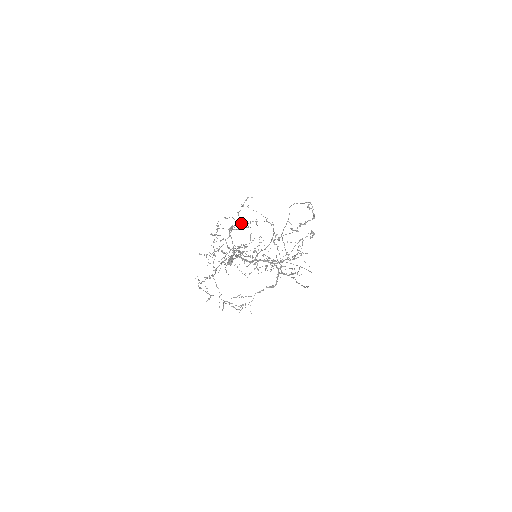
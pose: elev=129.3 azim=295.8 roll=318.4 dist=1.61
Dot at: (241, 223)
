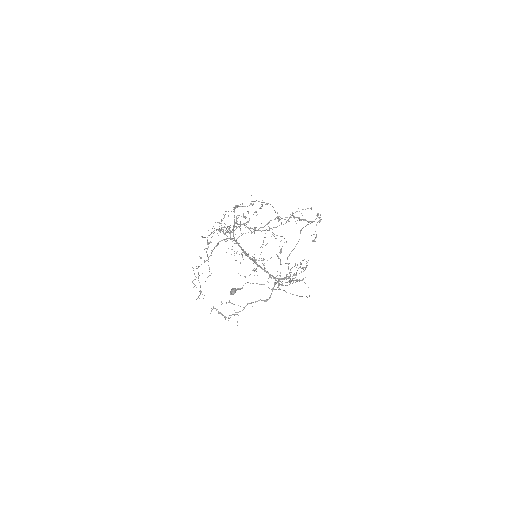
Dot at: occluded
